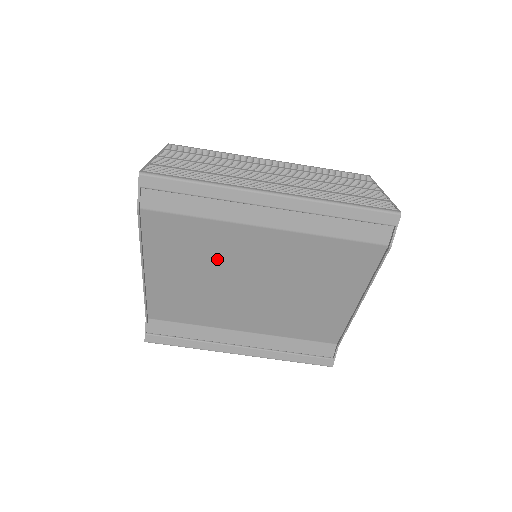
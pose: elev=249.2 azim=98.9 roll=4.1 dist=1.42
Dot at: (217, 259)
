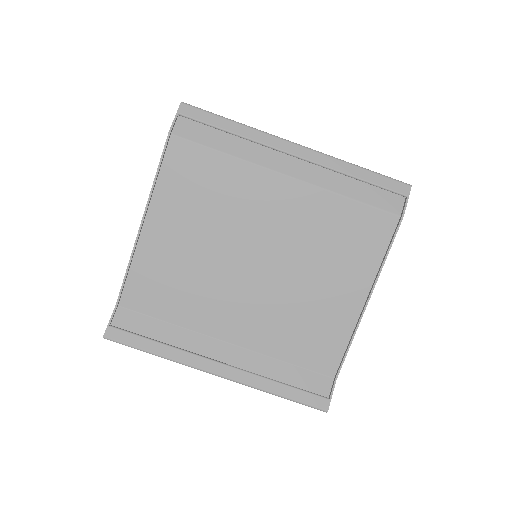
Dot at: (228, 214)
